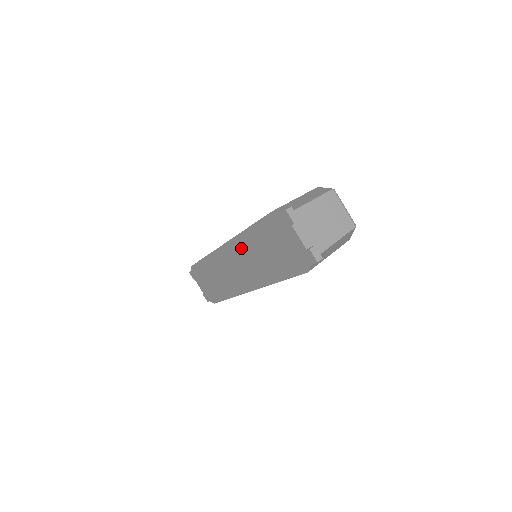
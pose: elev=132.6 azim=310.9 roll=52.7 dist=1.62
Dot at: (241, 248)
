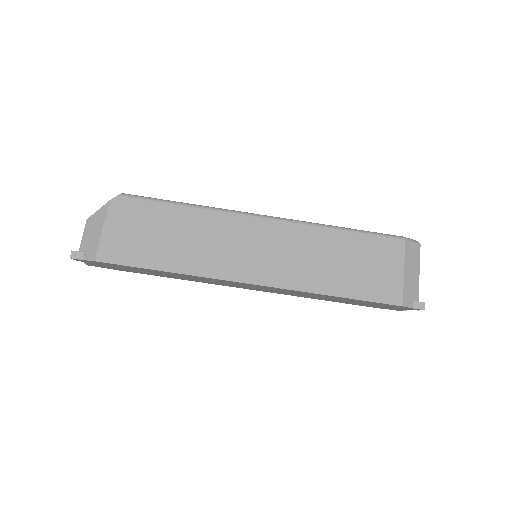
Dot at: (296, 292)
